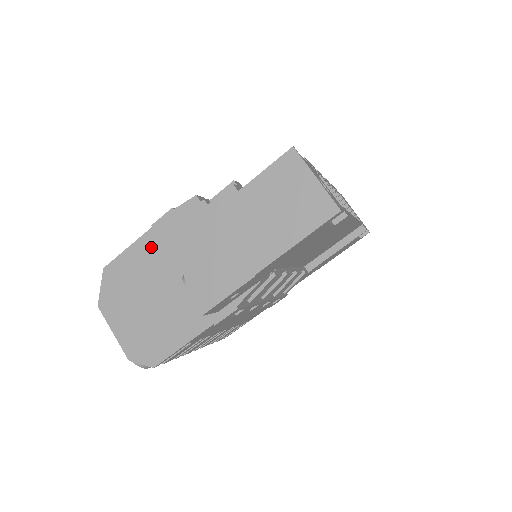
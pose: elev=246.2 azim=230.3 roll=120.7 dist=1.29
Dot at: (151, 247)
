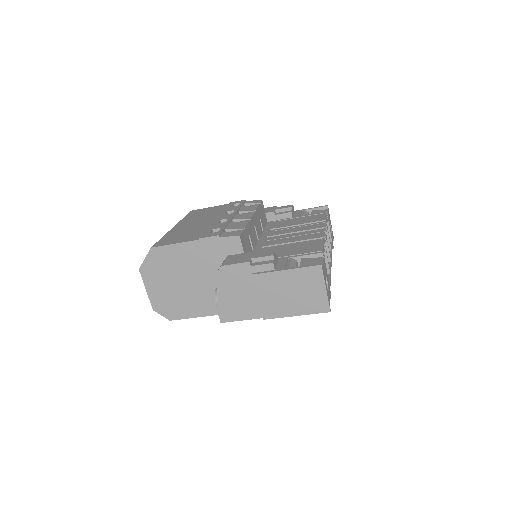
Dot at: (193, 252)
